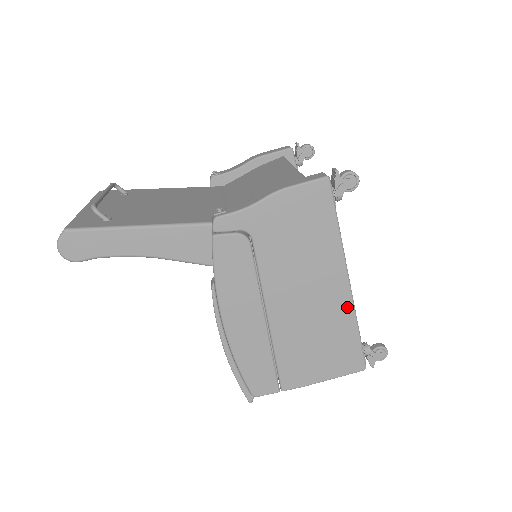
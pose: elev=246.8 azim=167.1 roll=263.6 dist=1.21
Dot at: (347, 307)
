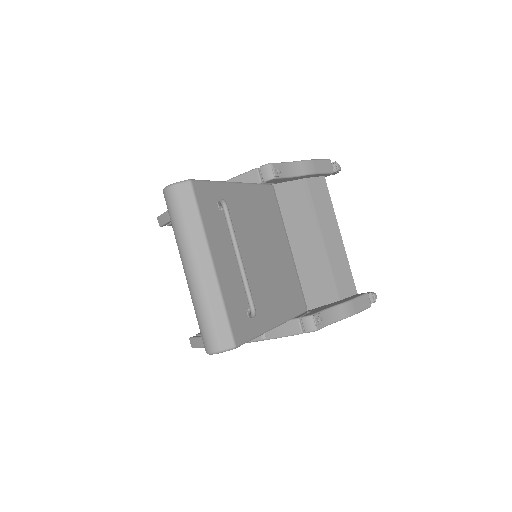
Dot at: occluded
